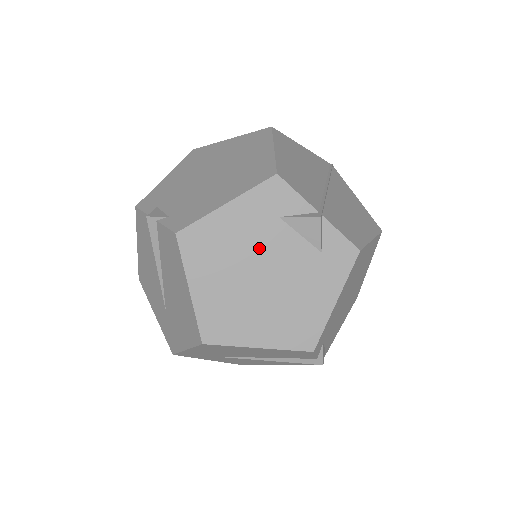
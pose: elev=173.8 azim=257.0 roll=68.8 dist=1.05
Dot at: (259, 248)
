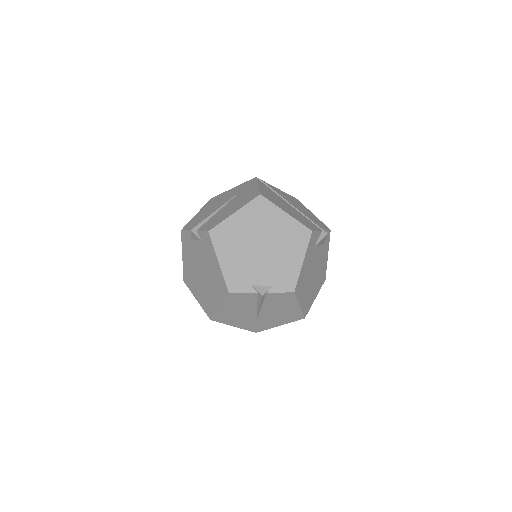
Dot at: (312, 265)
